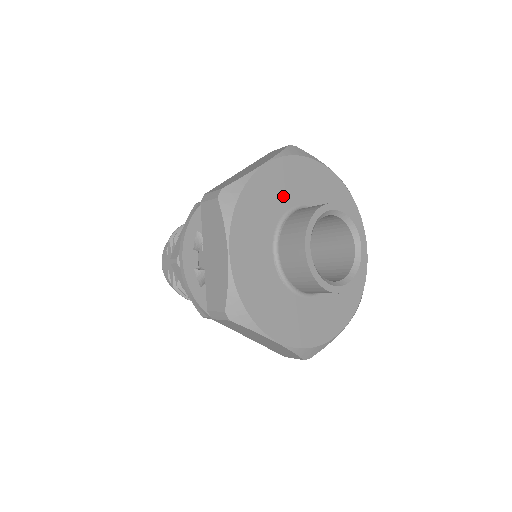
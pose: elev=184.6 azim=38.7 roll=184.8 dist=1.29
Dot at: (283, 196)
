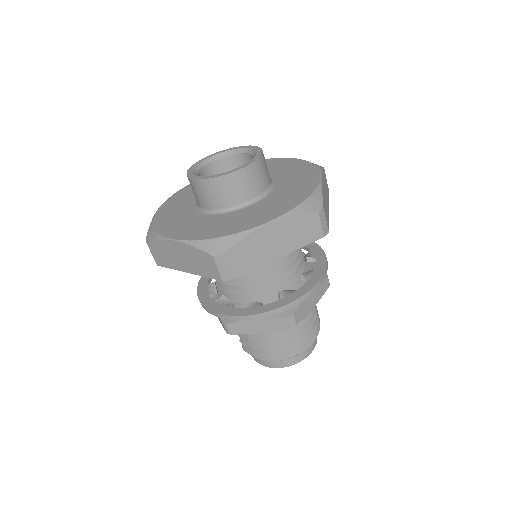
Dot at: occluded
